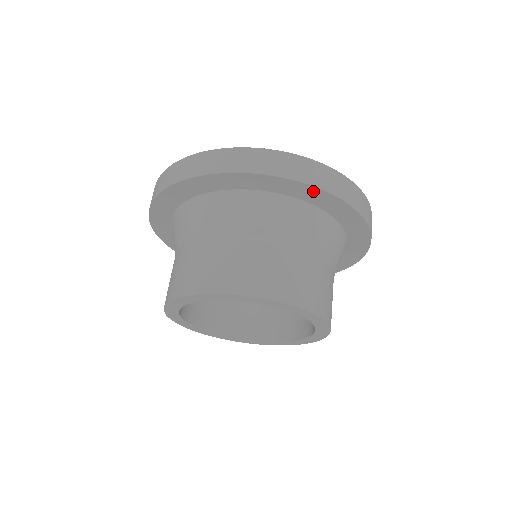
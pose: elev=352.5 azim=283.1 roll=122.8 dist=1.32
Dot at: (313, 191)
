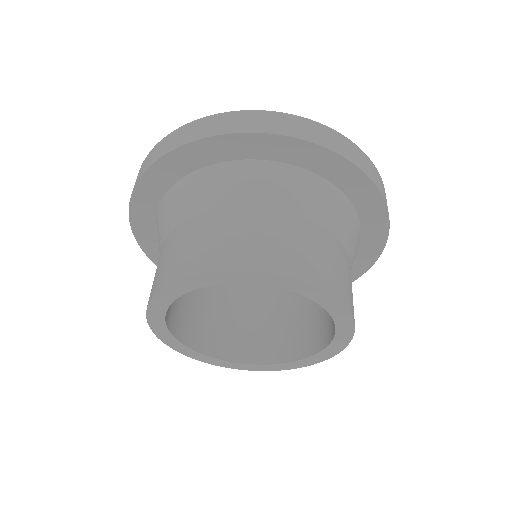
Dot at: (381, 233)
